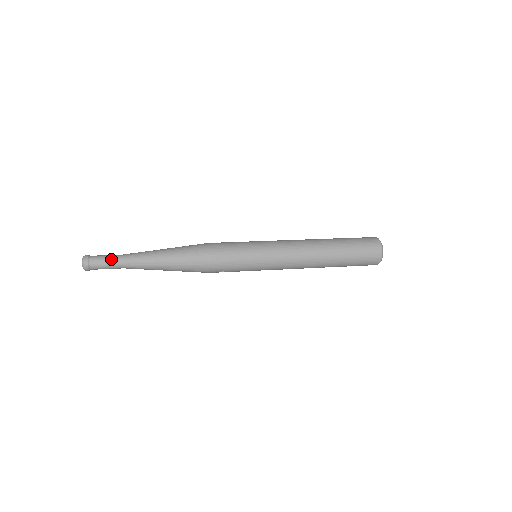
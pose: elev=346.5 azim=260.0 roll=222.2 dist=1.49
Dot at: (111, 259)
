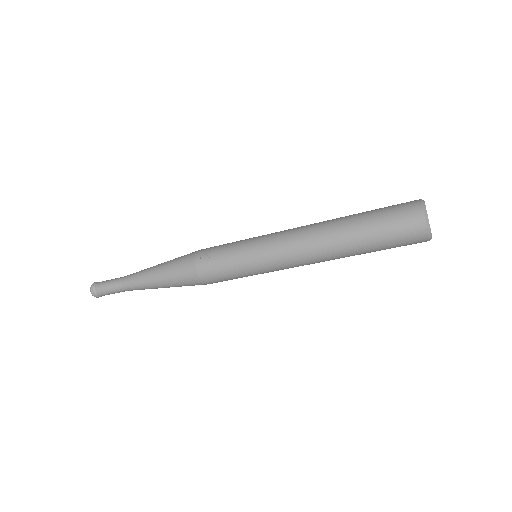
Dot at: occluded
